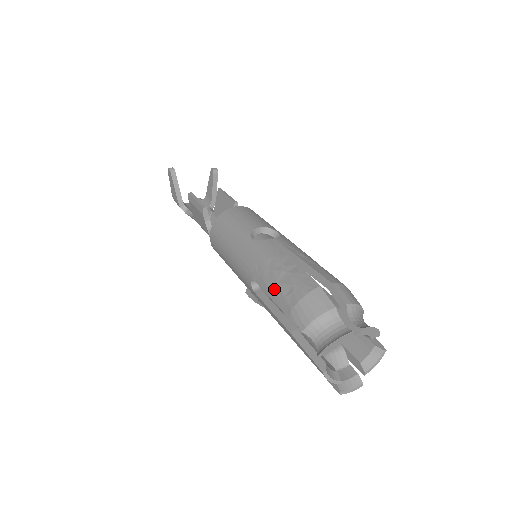
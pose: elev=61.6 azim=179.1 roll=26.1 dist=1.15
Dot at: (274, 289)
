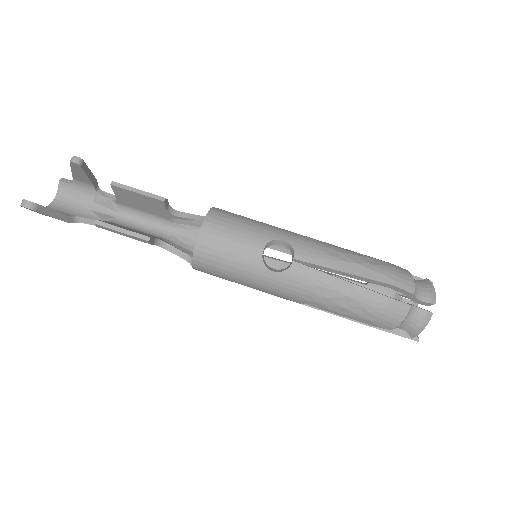
Dot at: (342, 311)
